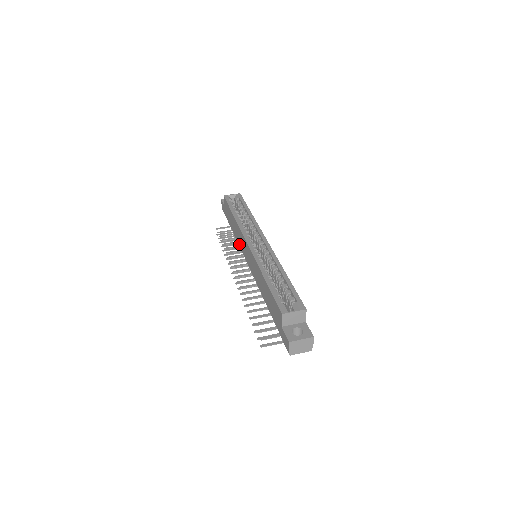
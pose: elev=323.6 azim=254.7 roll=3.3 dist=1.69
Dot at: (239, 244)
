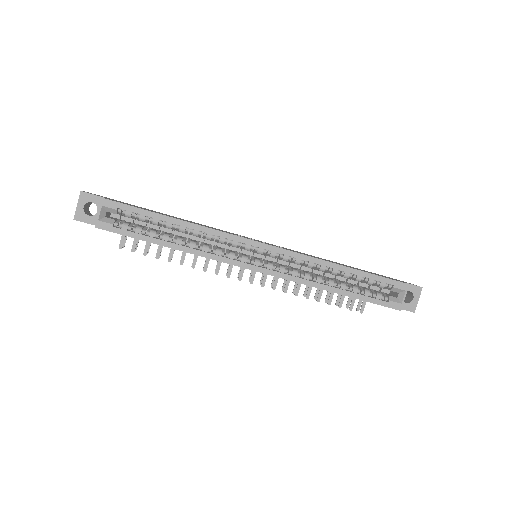
Dot at: occluded
